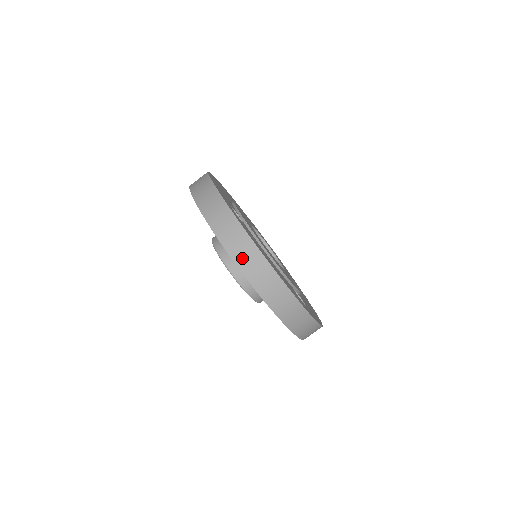
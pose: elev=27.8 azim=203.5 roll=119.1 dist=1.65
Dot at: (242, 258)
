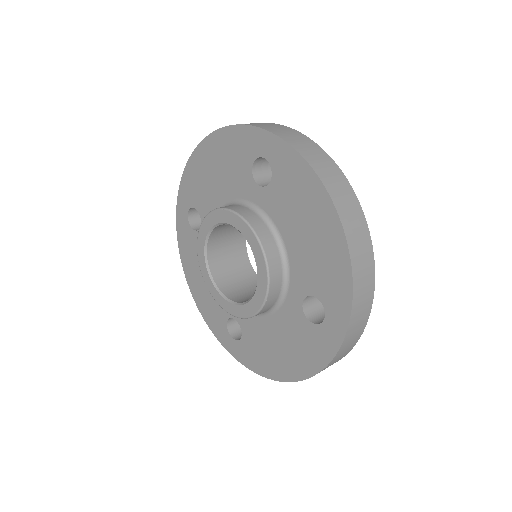
Dot at: (331, 182)
